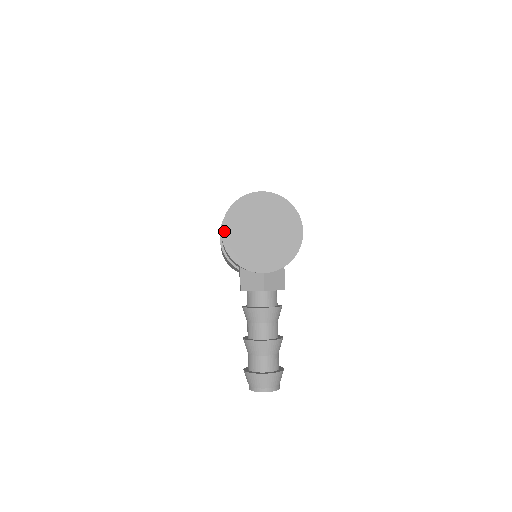
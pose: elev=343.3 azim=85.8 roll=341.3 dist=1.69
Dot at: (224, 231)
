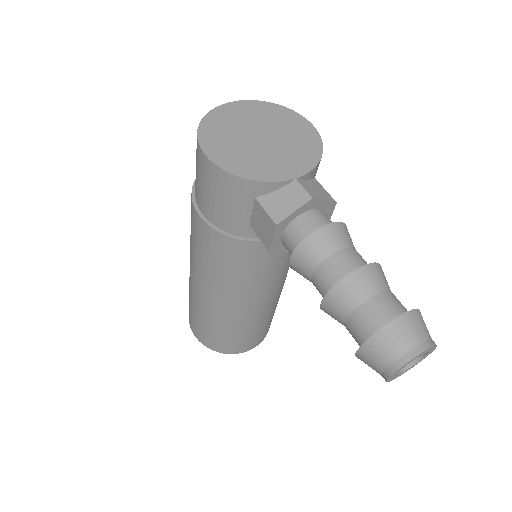
Dot at: (206, 150)
